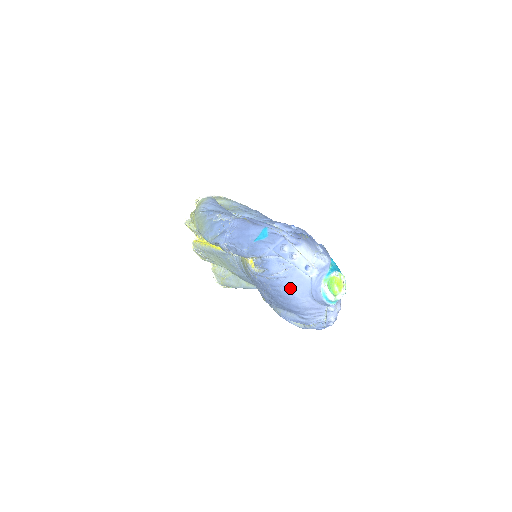
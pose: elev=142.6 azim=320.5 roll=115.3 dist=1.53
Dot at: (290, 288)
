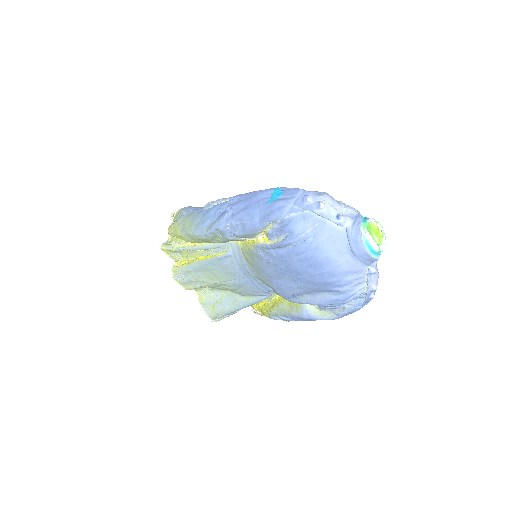
Dot at: (322, 248)
